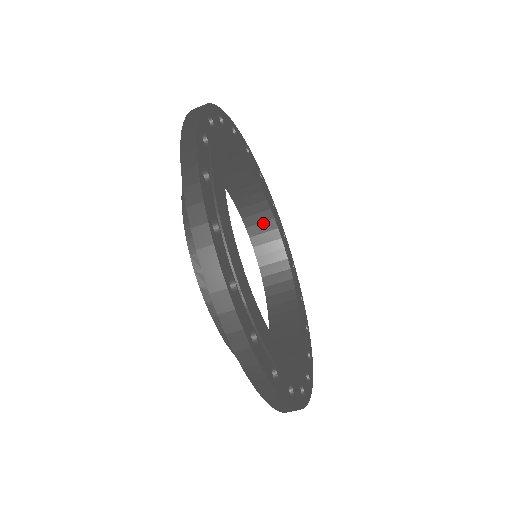
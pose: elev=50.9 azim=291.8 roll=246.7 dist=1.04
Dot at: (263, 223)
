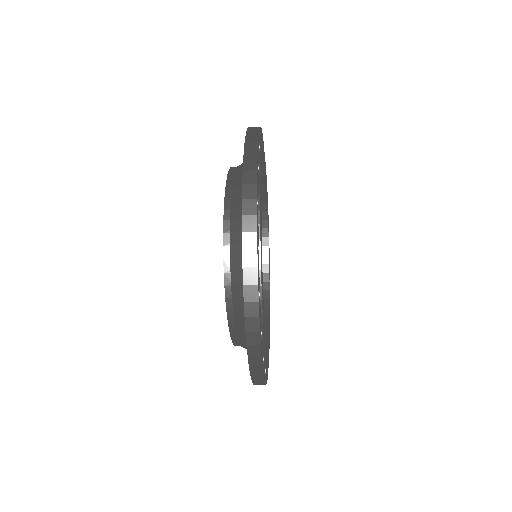
Dot at: occluded
